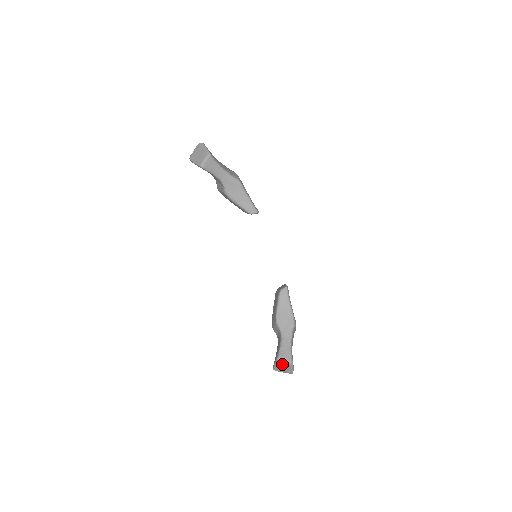
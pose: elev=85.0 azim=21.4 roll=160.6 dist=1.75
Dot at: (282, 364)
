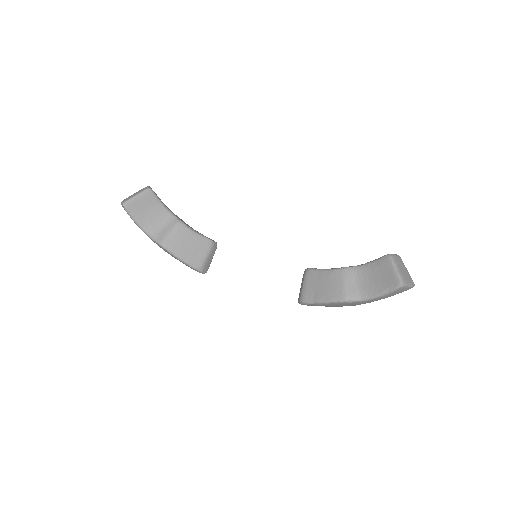
Dot at: (397, 259)
